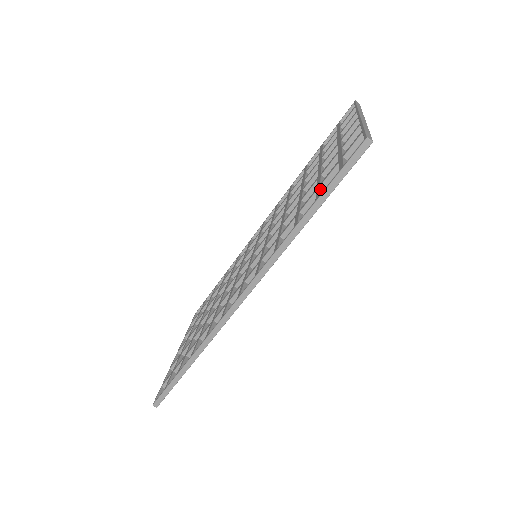
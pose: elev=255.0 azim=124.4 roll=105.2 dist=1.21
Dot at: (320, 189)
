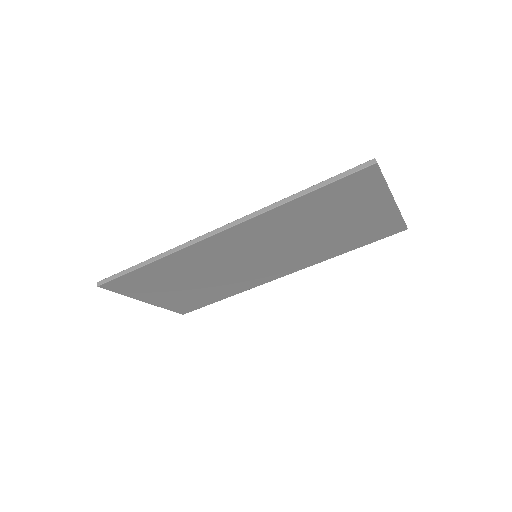
Dot at: occluded
